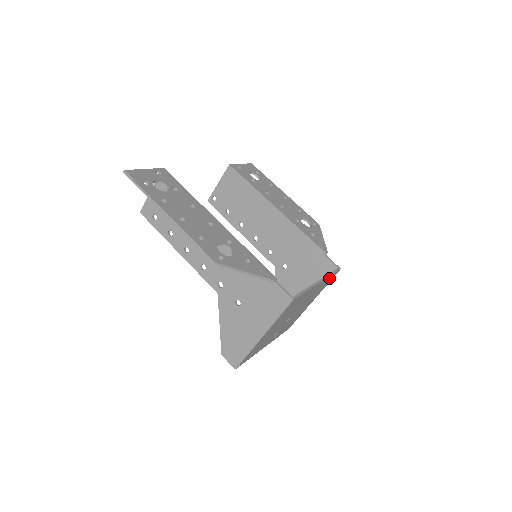
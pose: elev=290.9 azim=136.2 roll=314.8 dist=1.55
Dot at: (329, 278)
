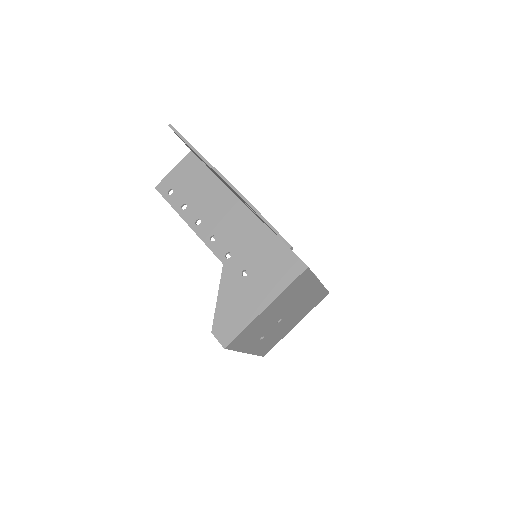
Dot at: (321, 293)
